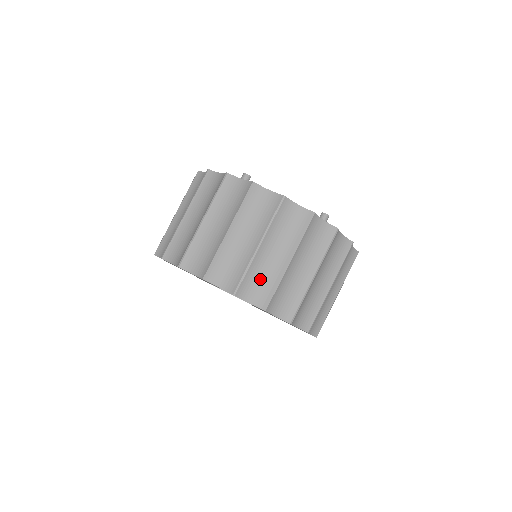
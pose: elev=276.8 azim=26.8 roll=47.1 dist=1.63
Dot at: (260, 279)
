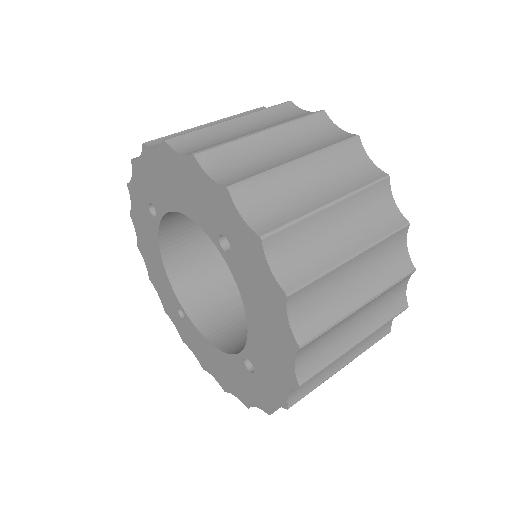
Dot at: (212, 142)
